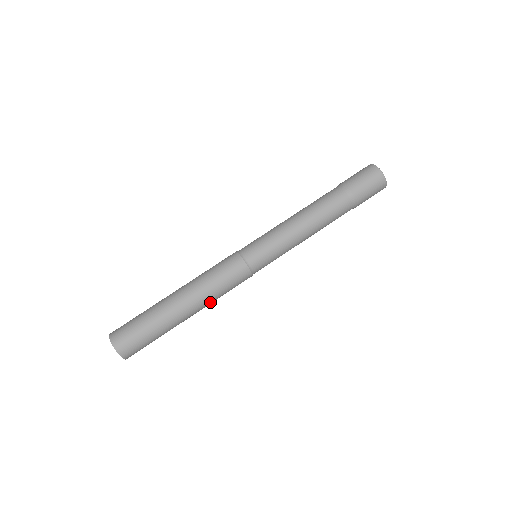
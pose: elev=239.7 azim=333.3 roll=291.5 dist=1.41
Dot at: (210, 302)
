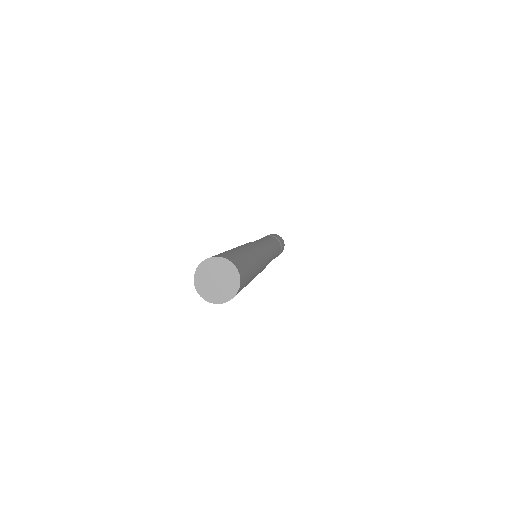
Dot at: occluded
